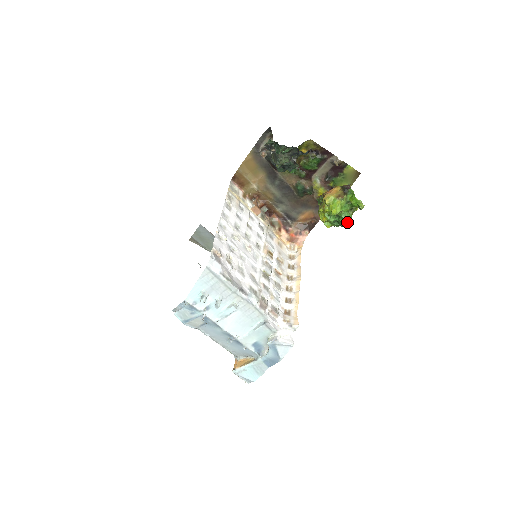
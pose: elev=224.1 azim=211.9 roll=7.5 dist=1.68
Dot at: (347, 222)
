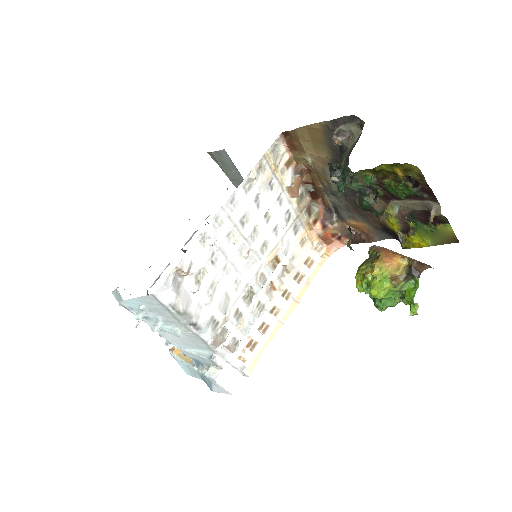
Dot at: (384, 308)
